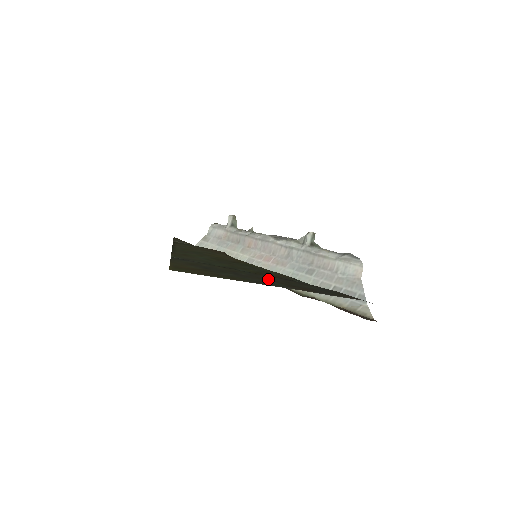
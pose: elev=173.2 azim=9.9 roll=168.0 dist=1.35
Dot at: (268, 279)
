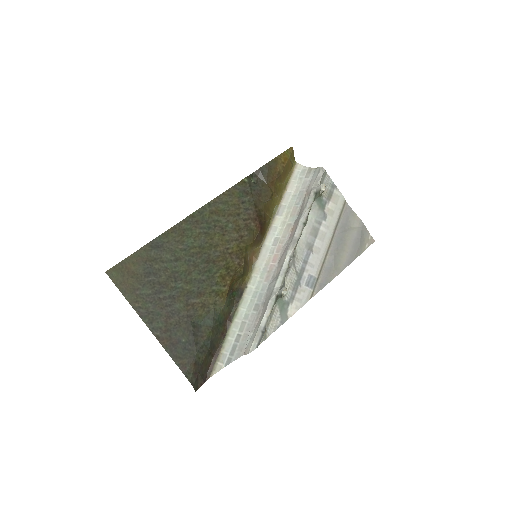
Dot at: (169, 311)
